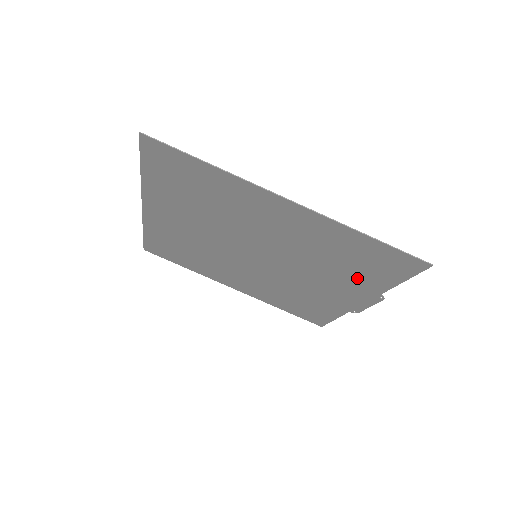
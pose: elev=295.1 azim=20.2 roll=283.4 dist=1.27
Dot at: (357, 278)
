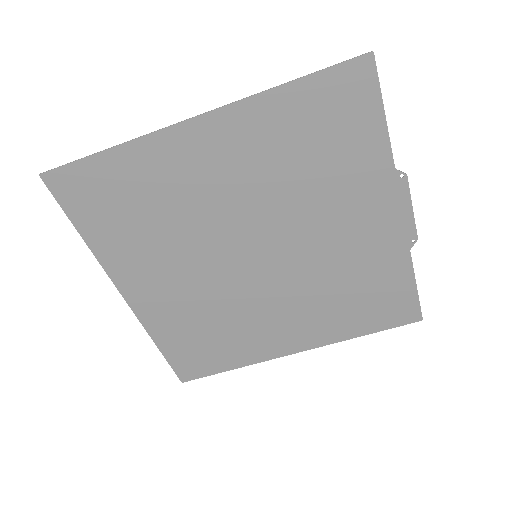
Dot at: (351, 170)
